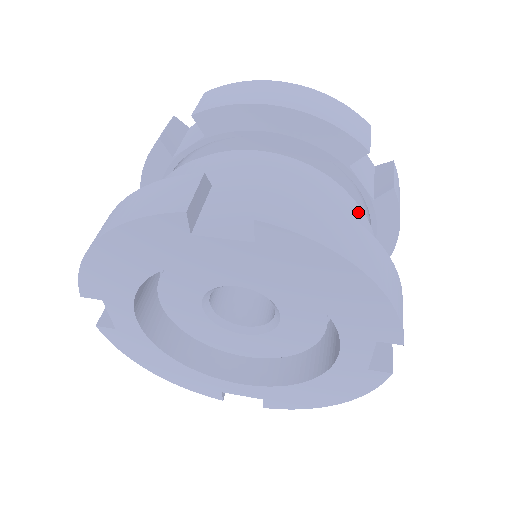
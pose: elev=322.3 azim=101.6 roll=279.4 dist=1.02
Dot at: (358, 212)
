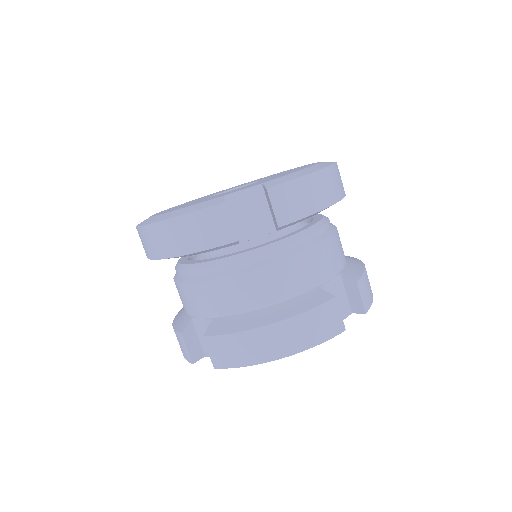
Dot at: occluded
